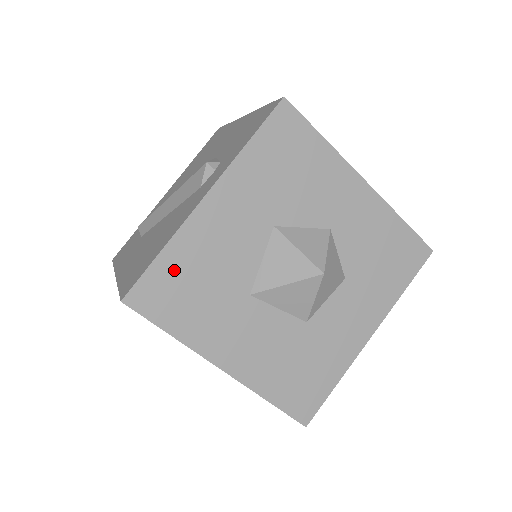
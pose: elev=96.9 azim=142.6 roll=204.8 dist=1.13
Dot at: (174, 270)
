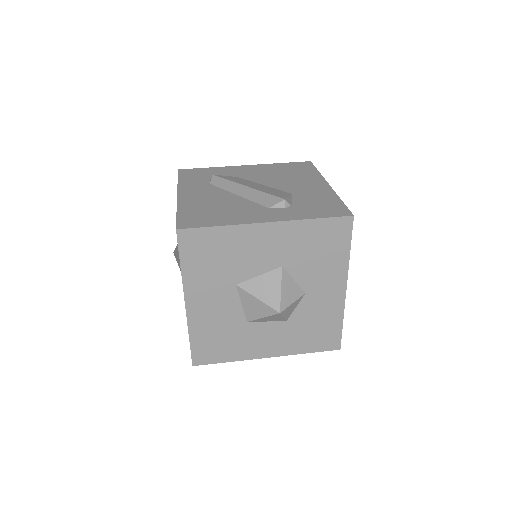
Dot at: (215, 240)
